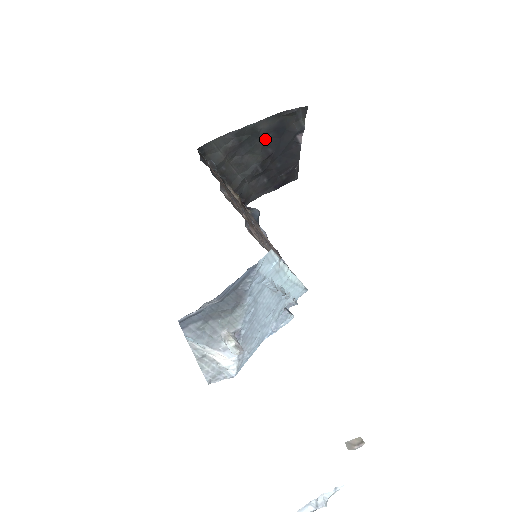
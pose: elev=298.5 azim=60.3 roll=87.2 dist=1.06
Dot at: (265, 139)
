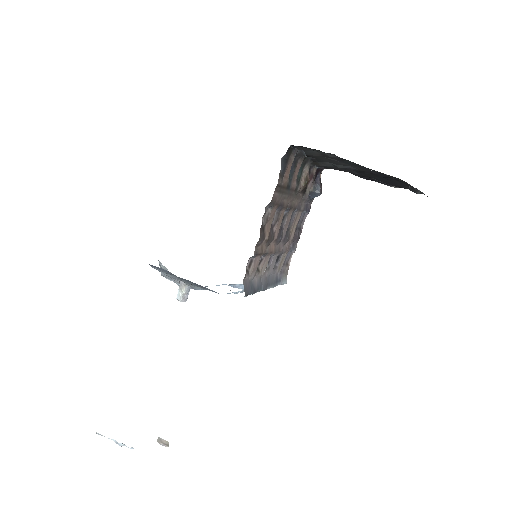
Dot at: (373, 170)
